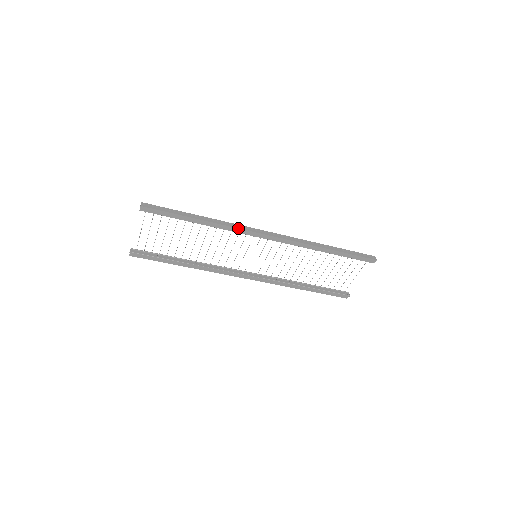
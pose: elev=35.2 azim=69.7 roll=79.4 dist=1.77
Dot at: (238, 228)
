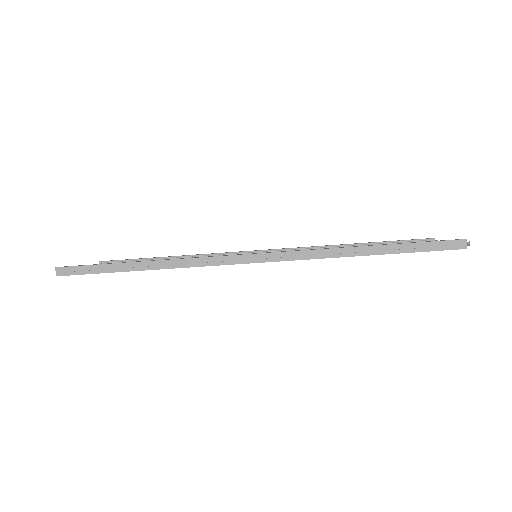
Dot at: (200, 266)
